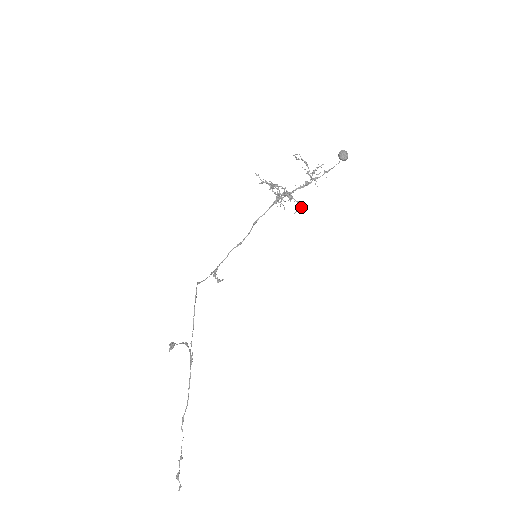
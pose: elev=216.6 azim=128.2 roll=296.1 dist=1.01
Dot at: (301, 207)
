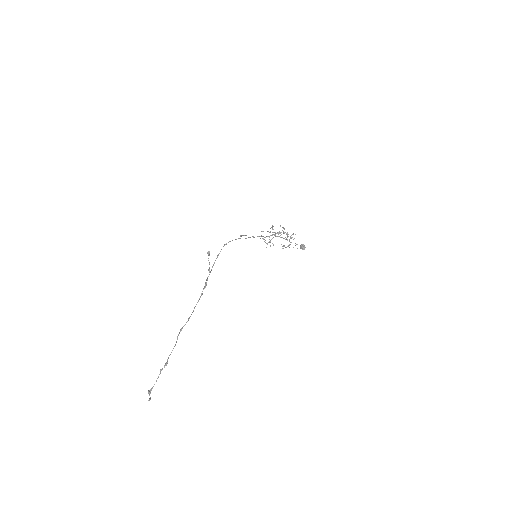
Dot at: occluded
